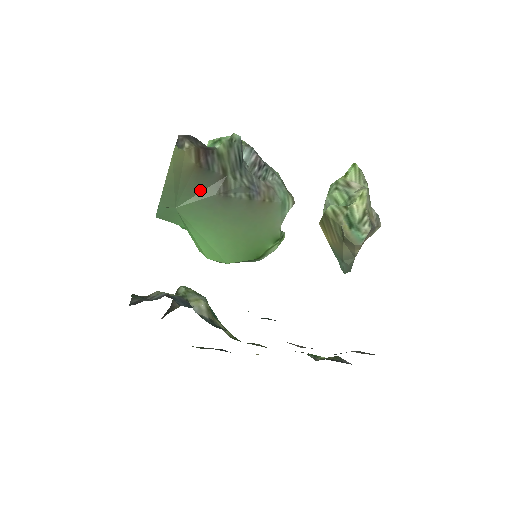
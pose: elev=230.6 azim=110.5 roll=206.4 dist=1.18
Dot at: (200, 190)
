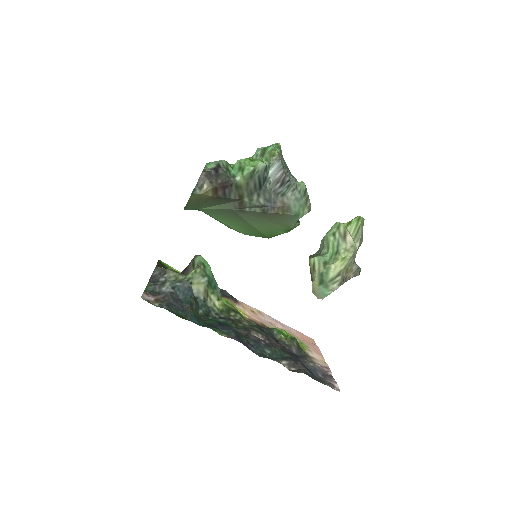
Dot at: (219, 204)
